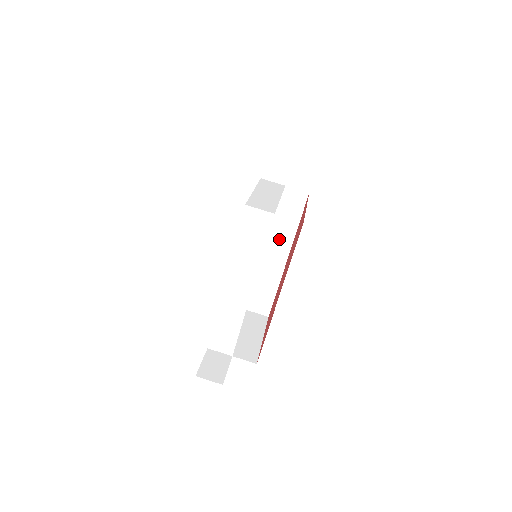
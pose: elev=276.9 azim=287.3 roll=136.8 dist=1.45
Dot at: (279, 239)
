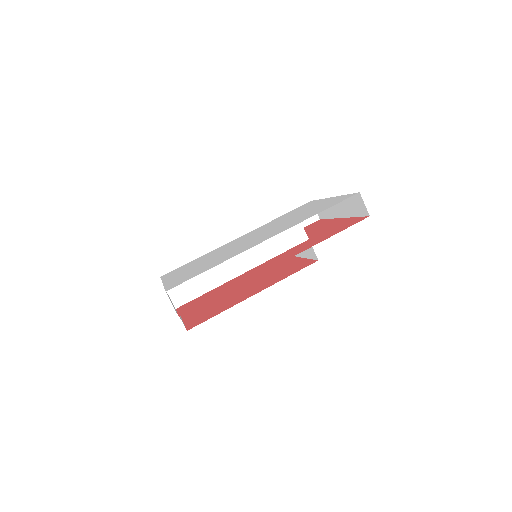
Dot at: occluded
